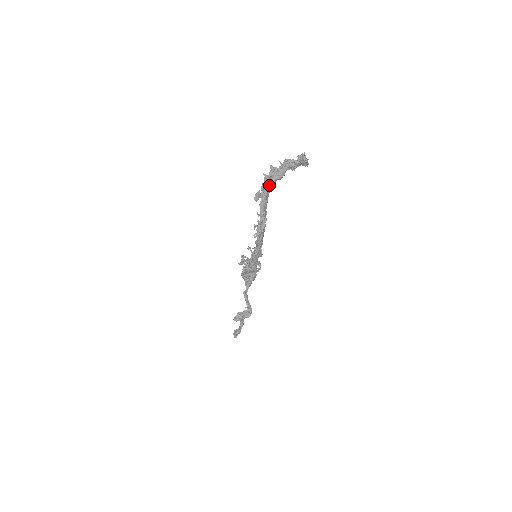
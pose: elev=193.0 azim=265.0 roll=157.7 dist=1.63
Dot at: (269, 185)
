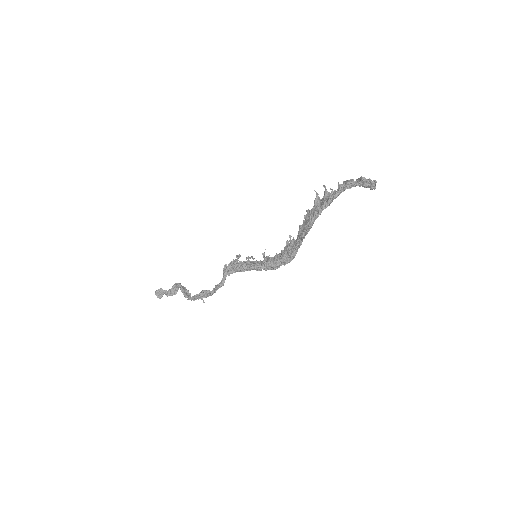
Dot at: occluded
